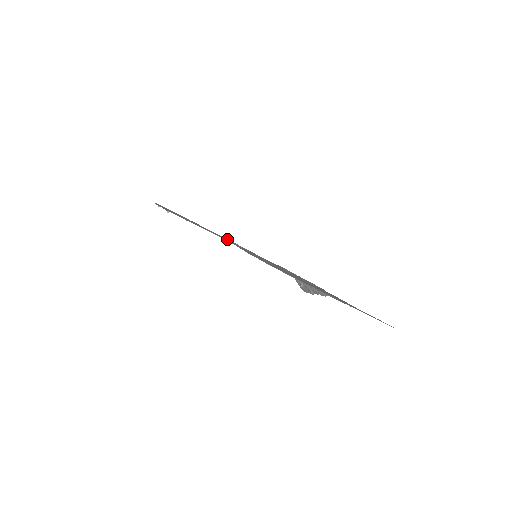
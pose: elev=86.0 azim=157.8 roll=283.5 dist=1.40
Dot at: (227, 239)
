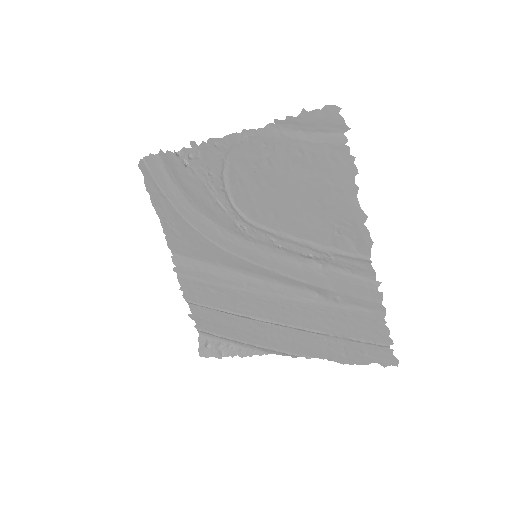
Dot at: (221, 230)
